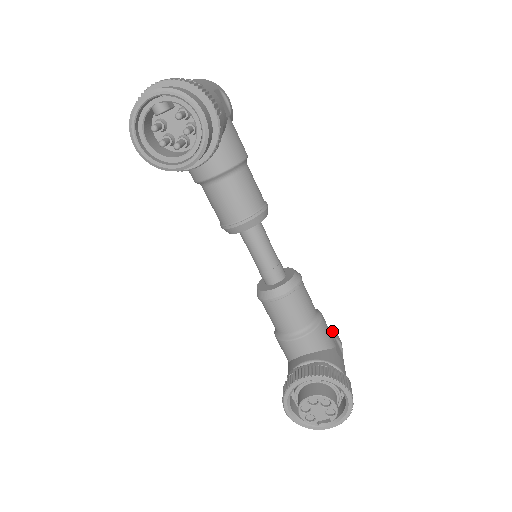
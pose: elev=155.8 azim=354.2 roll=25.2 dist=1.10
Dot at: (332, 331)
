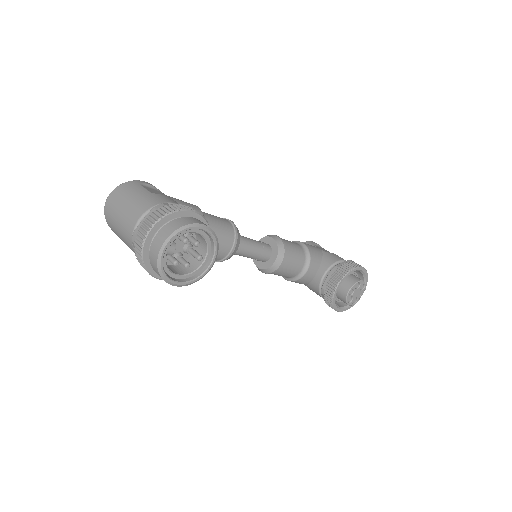
Dot at: (307, 243)
